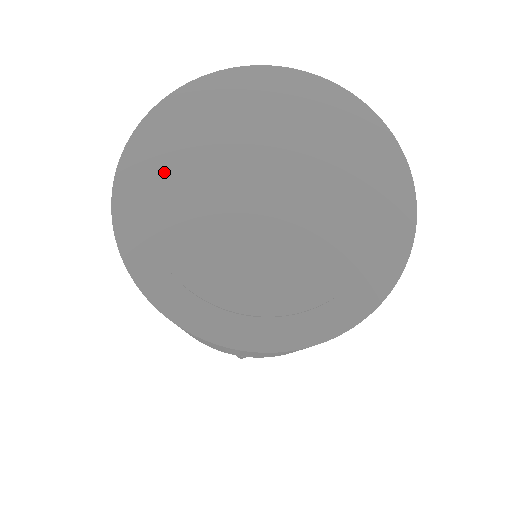
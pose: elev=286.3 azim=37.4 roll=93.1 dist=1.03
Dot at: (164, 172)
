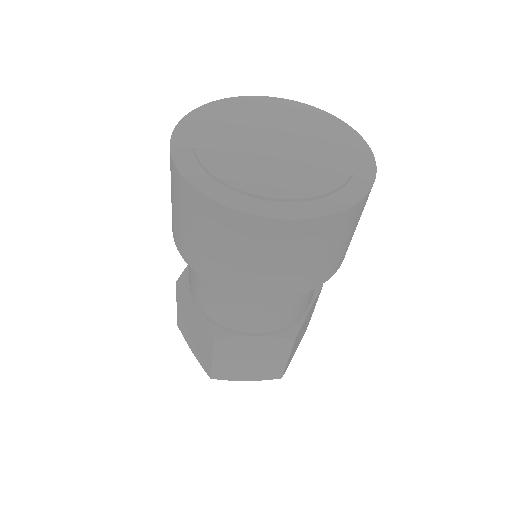
Dot at: (217, 119)
